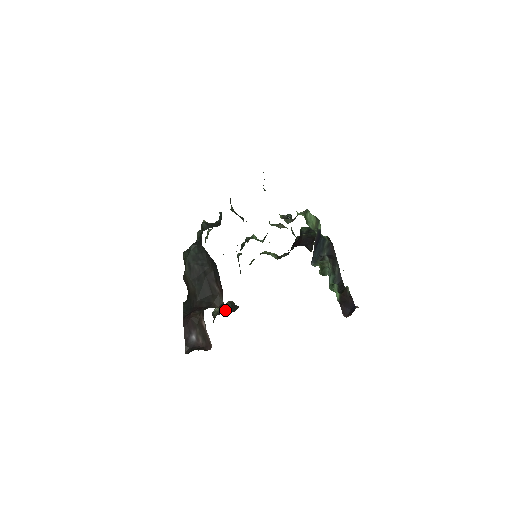
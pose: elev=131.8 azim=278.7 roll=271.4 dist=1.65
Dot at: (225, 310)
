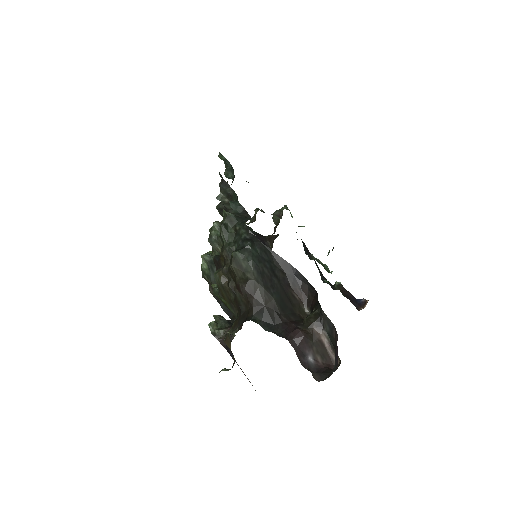
Dot at: occluded
